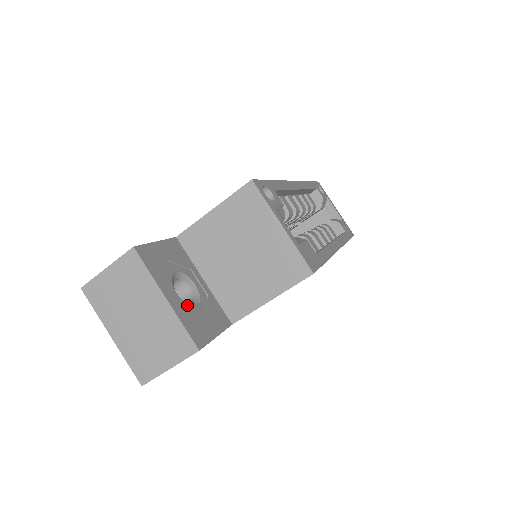
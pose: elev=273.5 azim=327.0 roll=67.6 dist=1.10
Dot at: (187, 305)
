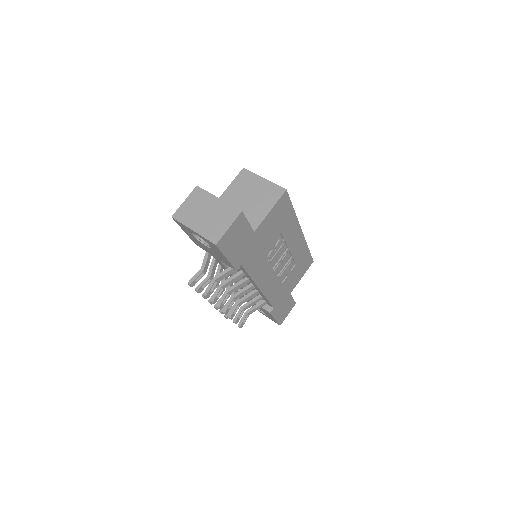
Dot at: occluded
